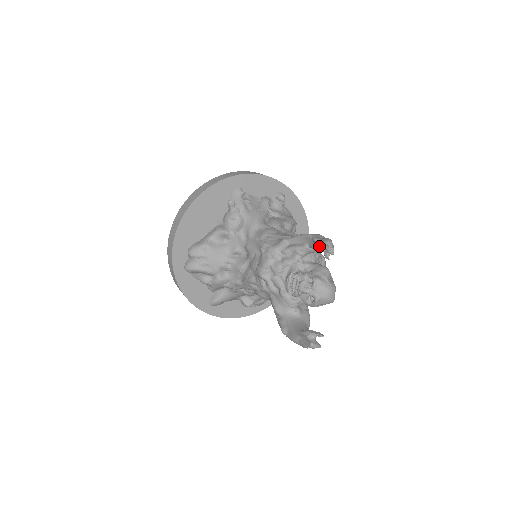
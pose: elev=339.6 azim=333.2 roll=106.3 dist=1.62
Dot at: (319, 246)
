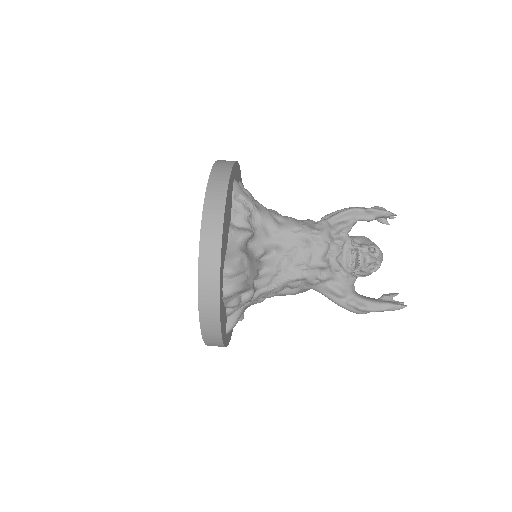
Dot at: (383, 214)
